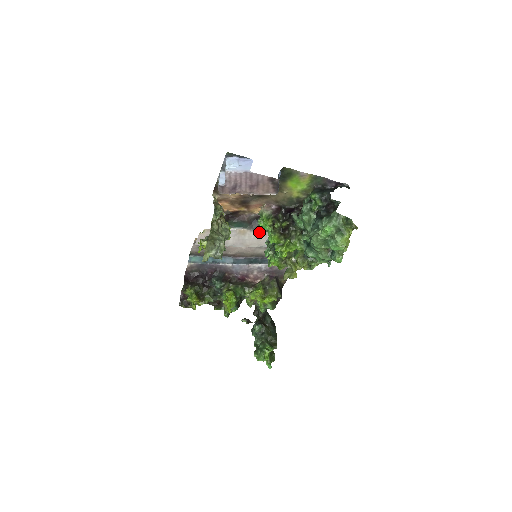
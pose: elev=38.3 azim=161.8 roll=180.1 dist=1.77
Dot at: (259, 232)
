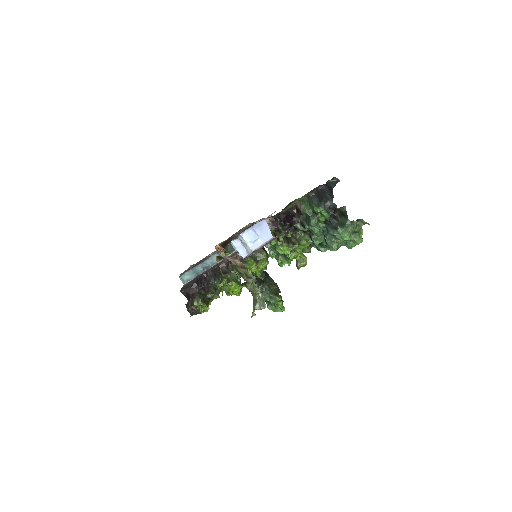
Dot at: occluded
